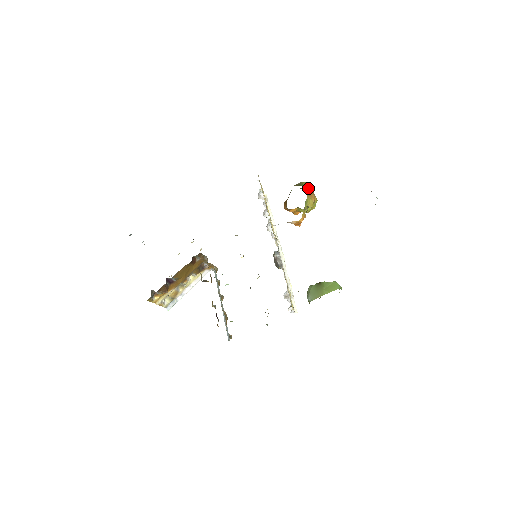
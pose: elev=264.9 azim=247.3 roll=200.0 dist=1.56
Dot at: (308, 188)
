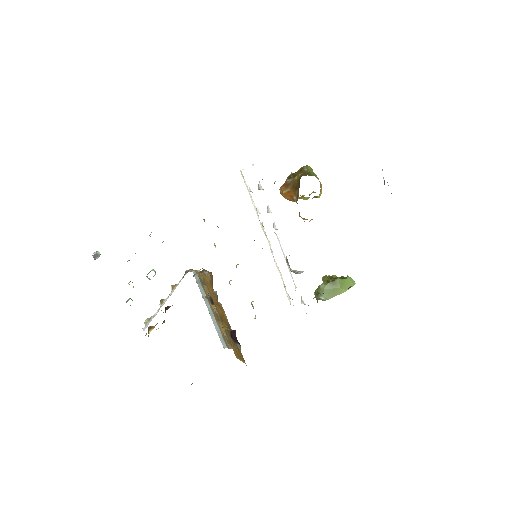
Dot at: occluded
